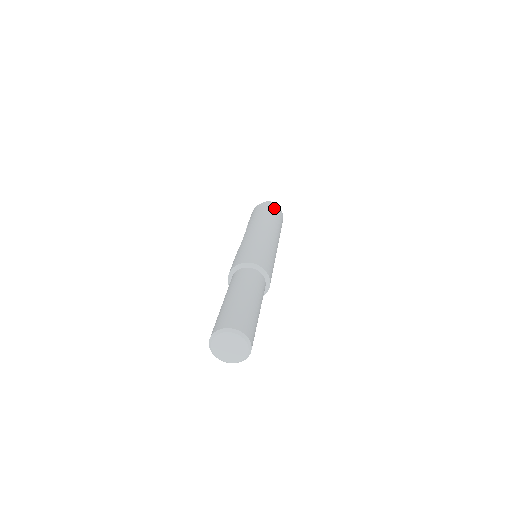
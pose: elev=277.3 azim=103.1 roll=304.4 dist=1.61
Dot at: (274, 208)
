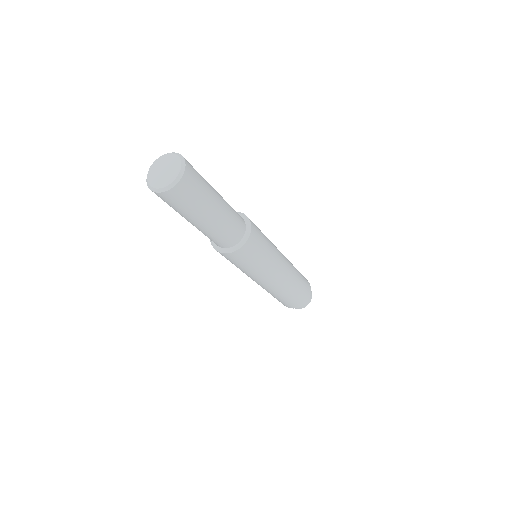
Dot at: (305, 278)
